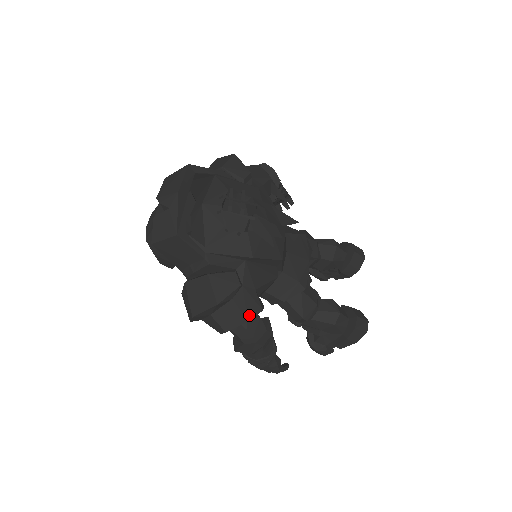
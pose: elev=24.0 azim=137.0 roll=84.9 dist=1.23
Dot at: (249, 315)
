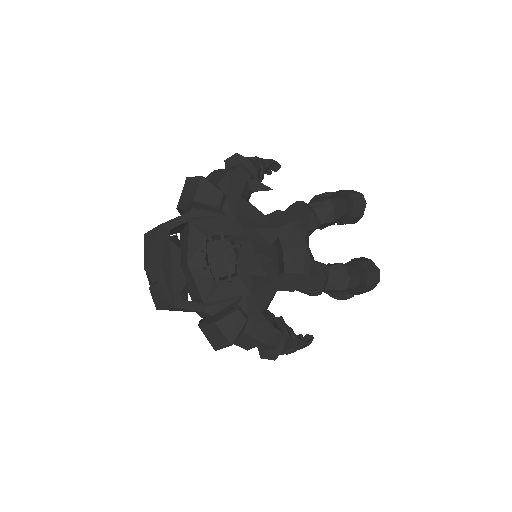
Dot at: (263, 337)
